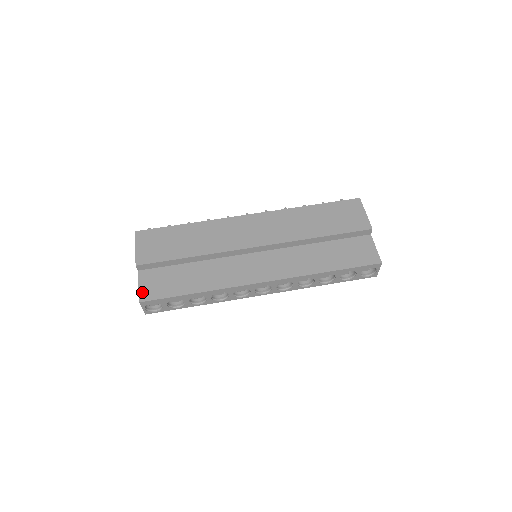
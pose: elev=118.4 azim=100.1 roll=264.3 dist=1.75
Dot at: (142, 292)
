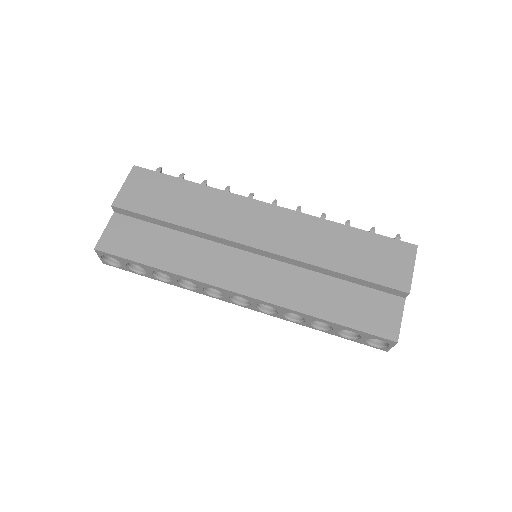
Dot at: (104, 239)
